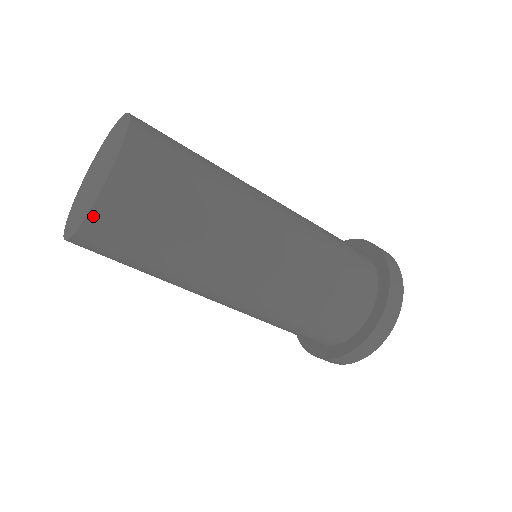
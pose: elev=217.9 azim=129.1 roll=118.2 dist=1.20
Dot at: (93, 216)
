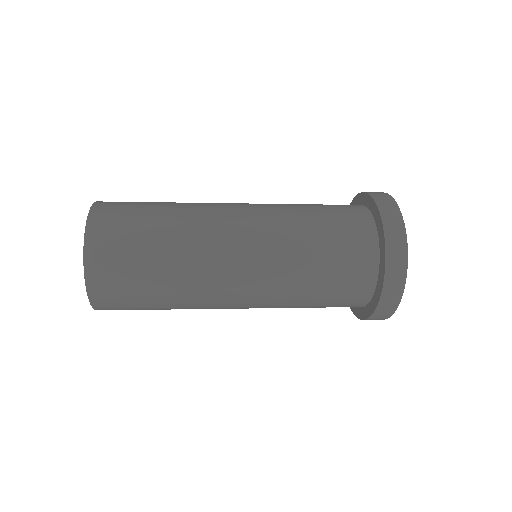
Dot at: (91, 295)
